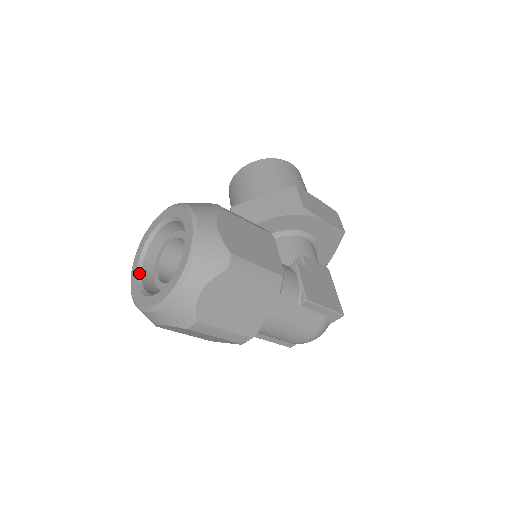
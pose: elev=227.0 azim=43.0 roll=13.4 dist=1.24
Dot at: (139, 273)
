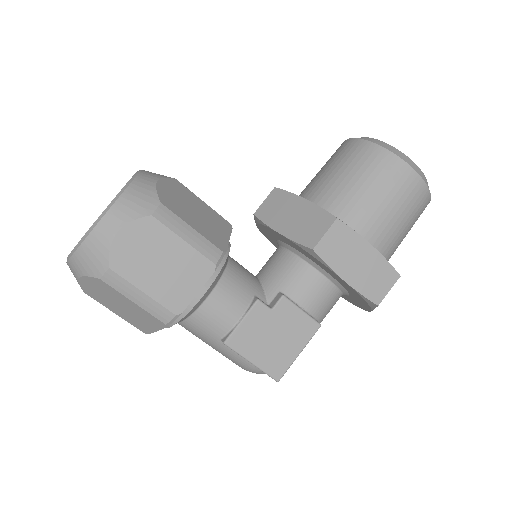
Dot at: occluded
